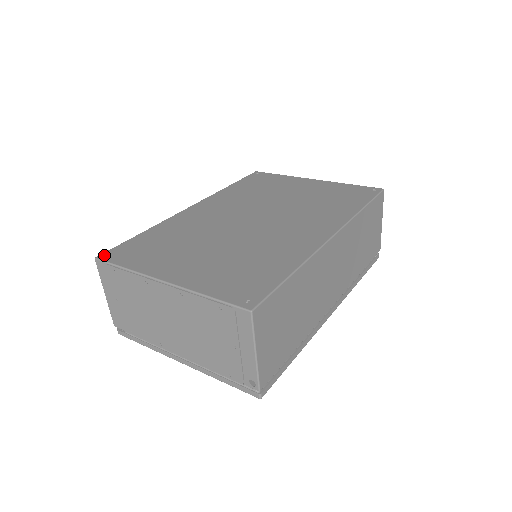
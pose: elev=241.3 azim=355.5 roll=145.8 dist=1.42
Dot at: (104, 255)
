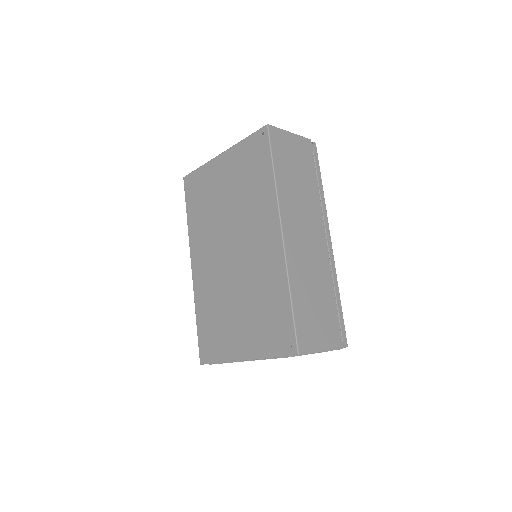
Dot at: (201, 359)
